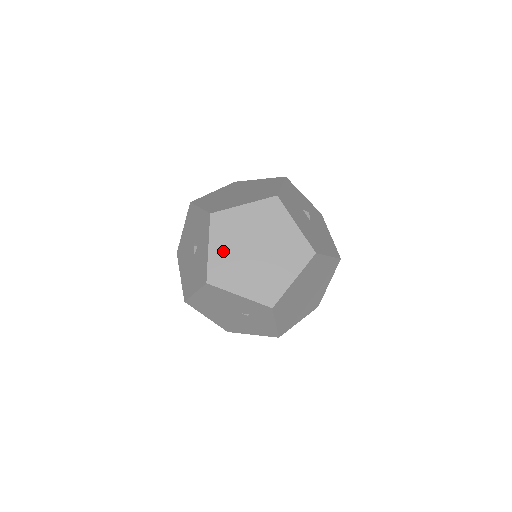
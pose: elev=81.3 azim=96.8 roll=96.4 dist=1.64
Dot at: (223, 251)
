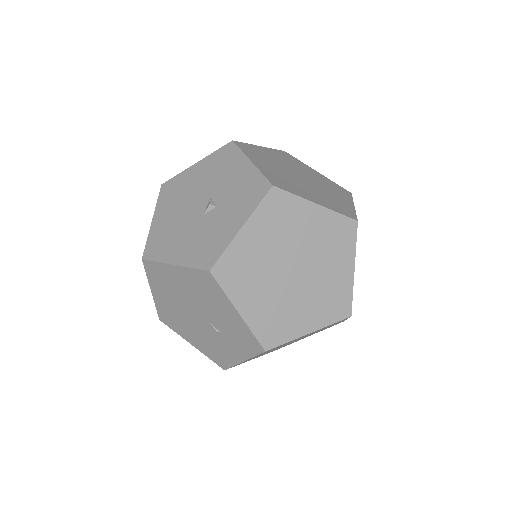
Dot at: (256, 244)
